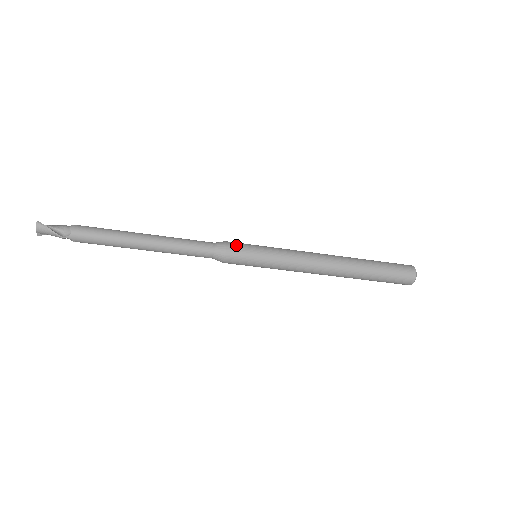
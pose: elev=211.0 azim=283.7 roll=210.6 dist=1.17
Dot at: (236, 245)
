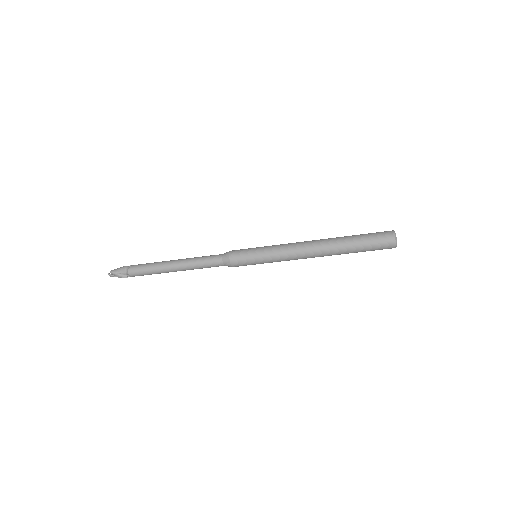
Dot at: (237, 259)
